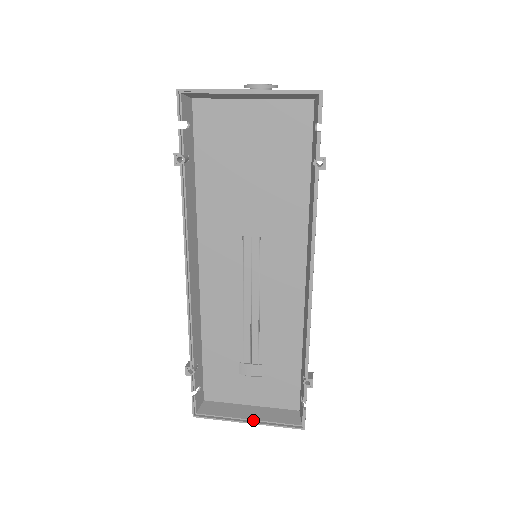
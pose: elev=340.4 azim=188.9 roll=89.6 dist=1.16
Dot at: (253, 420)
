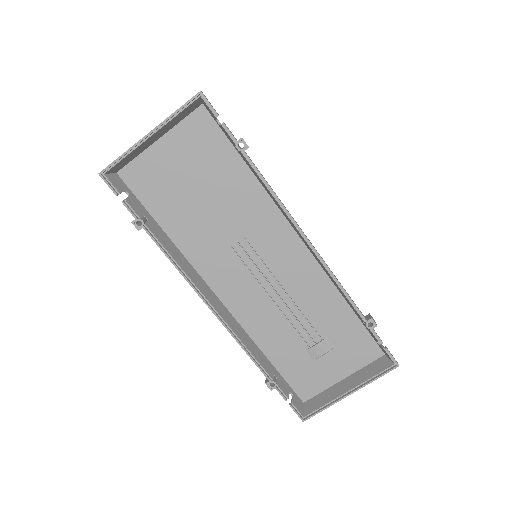
Dot at: (352, 389)
